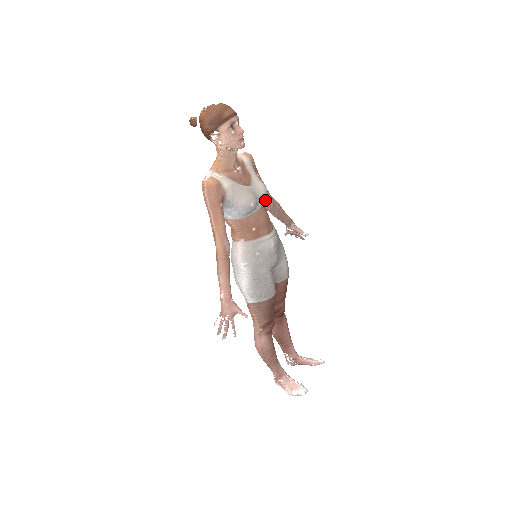
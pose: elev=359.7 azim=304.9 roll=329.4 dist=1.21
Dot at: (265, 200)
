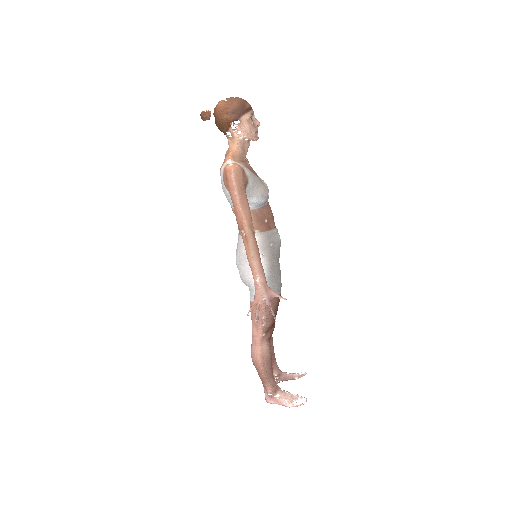
Dot at: occluded
